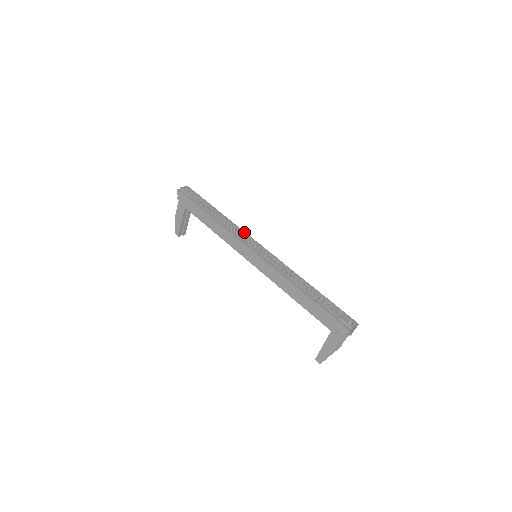
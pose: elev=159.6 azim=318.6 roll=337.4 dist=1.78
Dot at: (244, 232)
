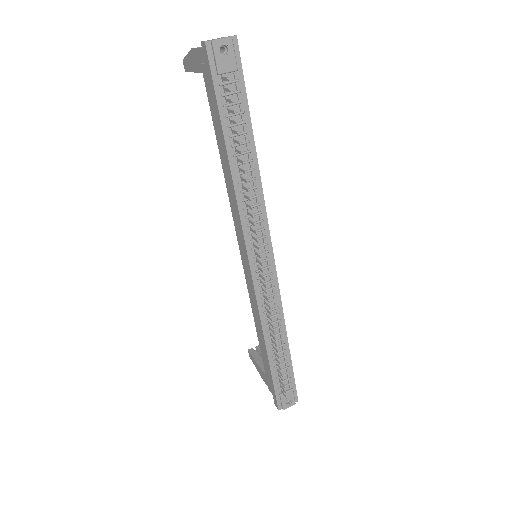
Dot at: (265, 215)
